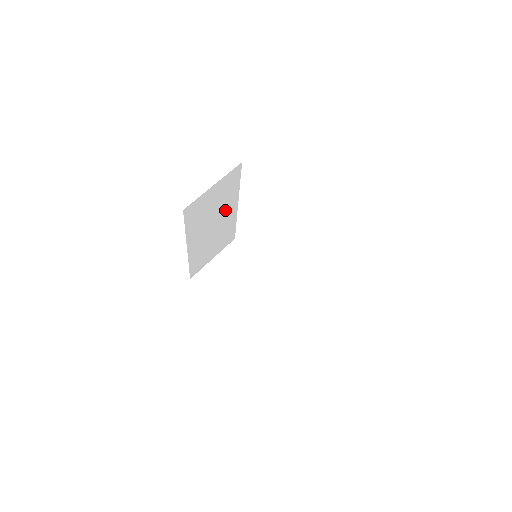
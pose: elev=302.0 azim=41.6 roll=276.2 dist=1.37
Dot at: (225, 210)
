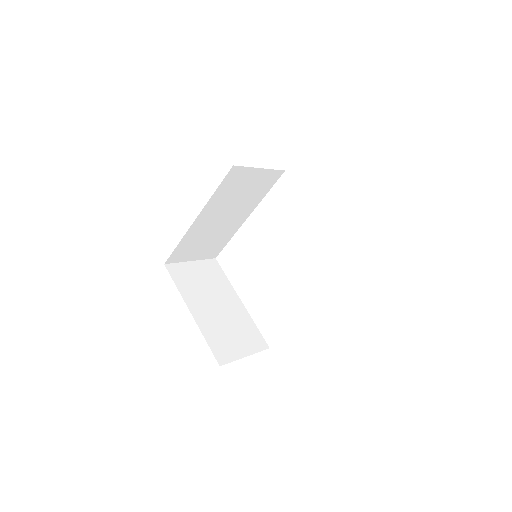
Dot at: (240, 210)
